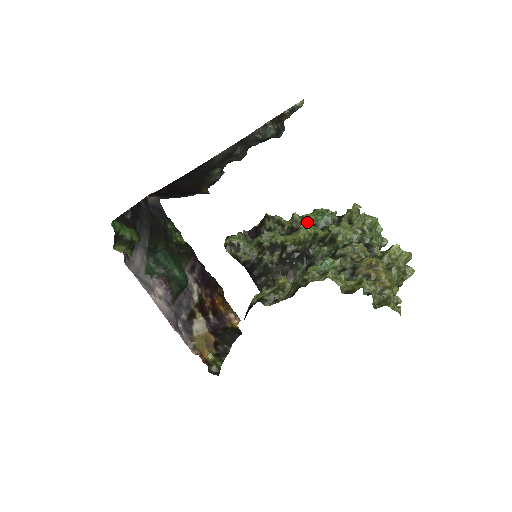
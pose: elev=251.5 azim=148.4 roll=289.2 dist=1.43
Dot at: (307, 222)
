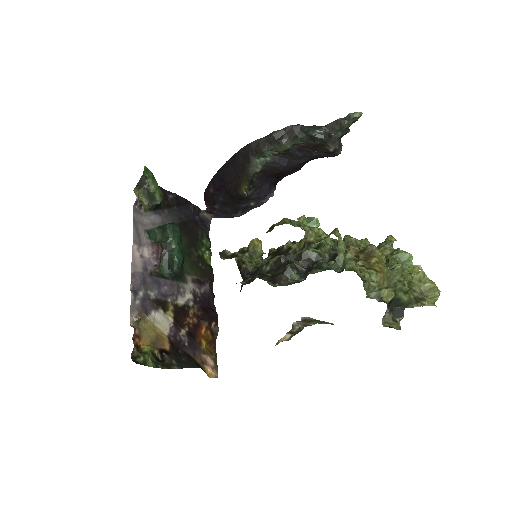
Dot at: occluded
